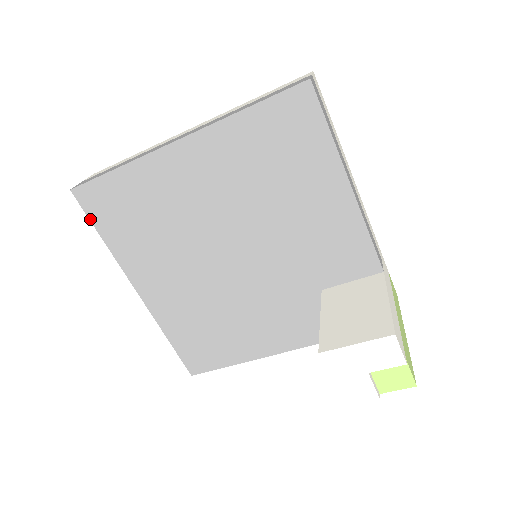
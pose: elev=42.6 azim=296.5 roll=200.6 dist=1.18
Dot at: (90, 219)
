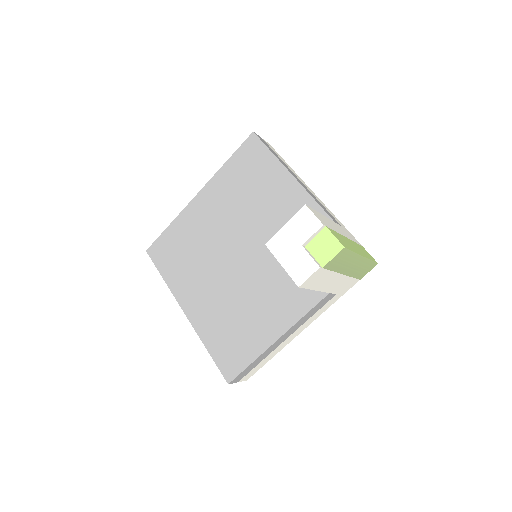
Dot at: (156, 266)
